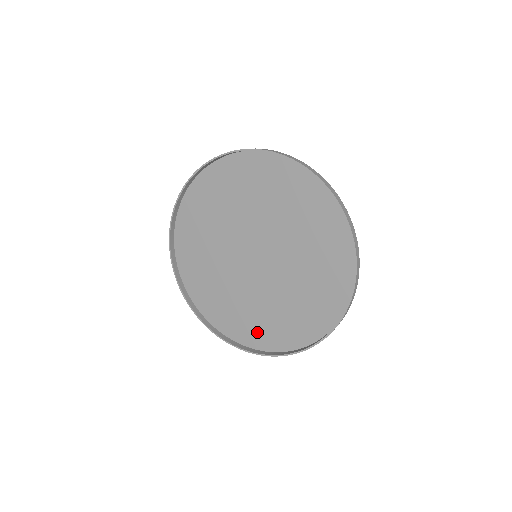
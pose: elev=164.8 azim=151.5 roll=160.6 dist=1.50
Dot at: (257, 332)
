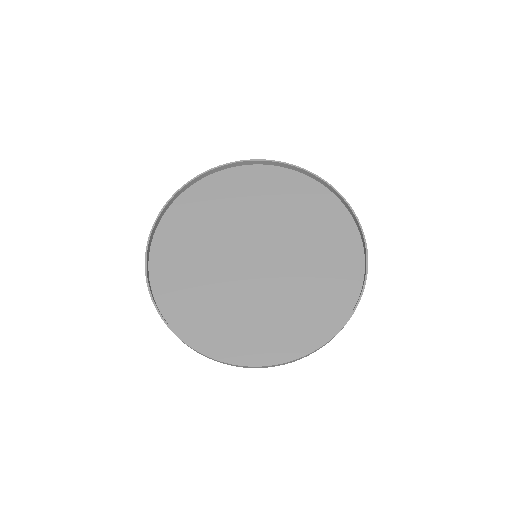
Dot at: (292, 335)
